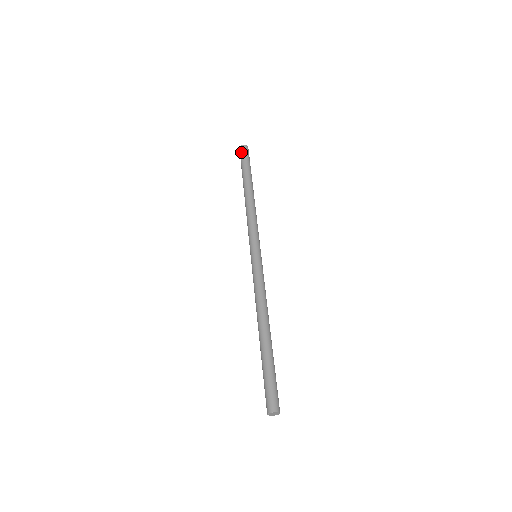
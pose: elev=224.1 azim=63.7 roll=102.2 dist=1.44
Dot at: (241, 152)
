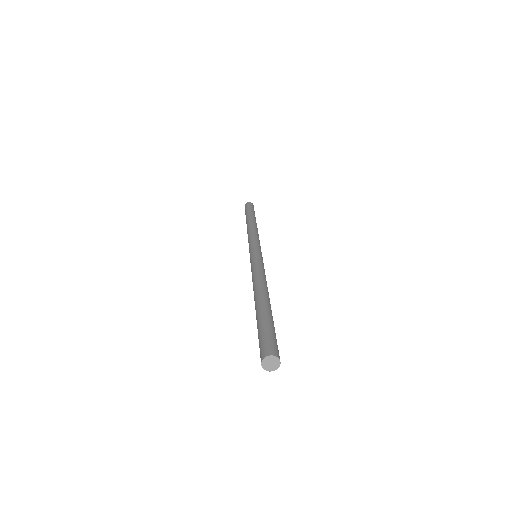
Dot at: (249, 204)
